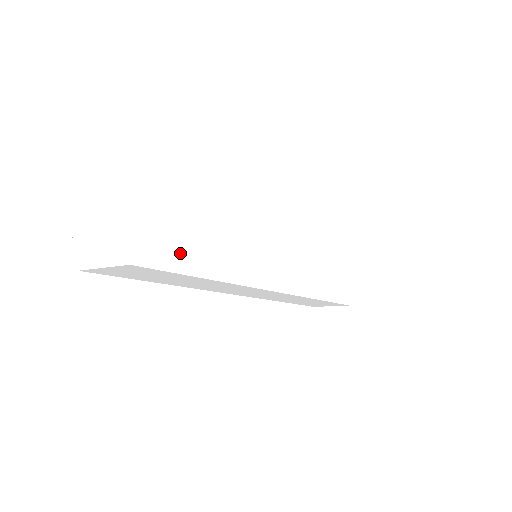
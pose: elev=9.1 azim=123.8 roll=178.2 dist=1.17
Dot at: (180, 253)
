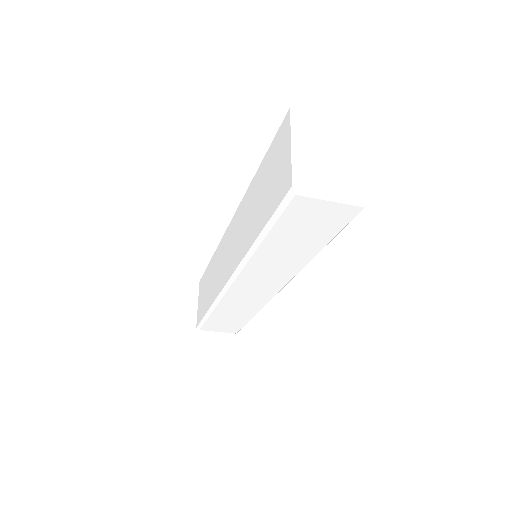
Dot at: occluded
